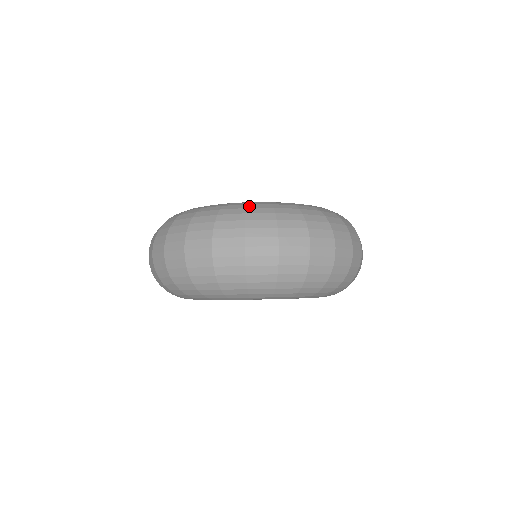
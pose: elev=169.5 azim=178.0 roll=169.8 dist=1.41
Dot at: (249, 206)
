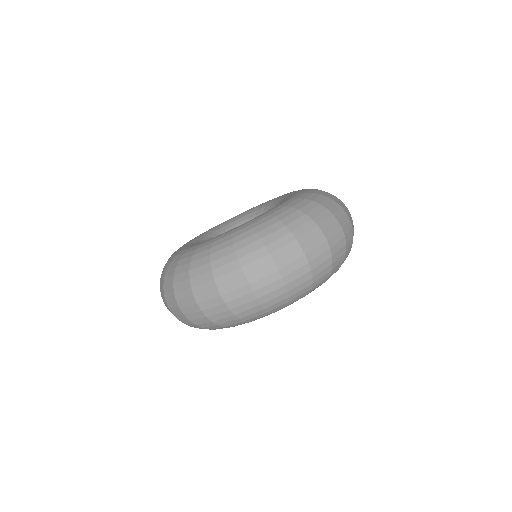
Dot at: (193, 258)
